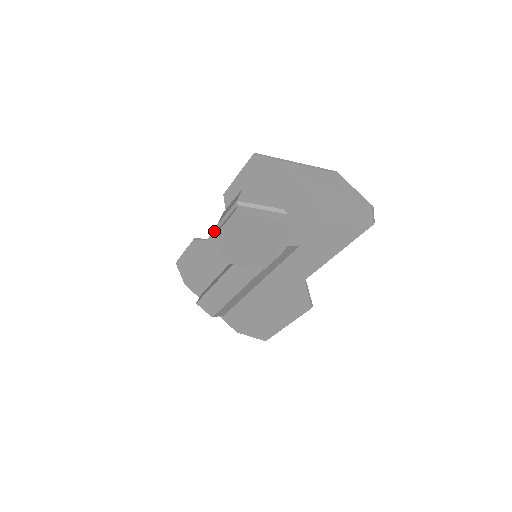
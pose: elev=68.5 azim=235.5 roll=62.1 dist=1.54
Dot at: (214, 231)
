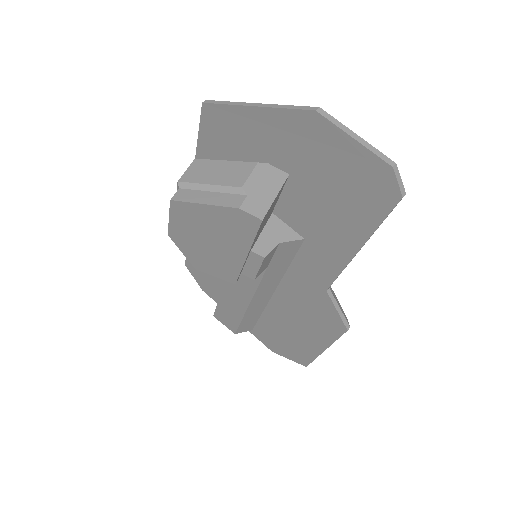
Dot at: occluded
